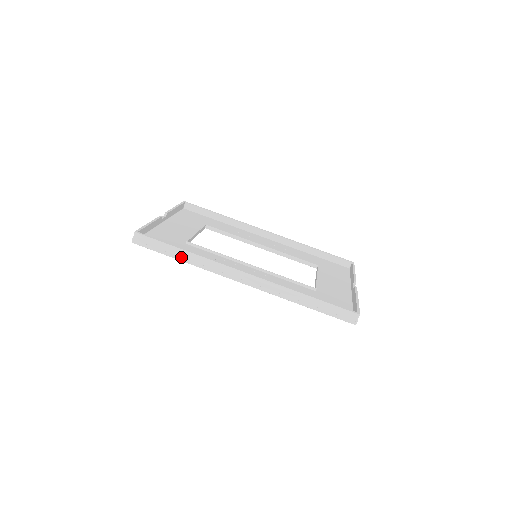
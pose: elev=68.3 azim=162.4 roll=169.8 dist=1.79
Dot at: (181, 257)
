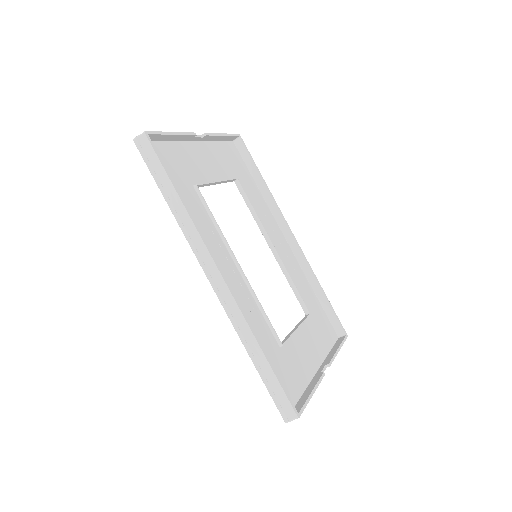
Dot at: (170, 200)
